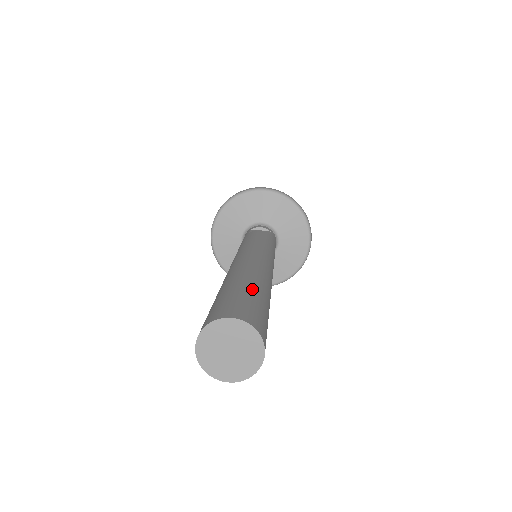
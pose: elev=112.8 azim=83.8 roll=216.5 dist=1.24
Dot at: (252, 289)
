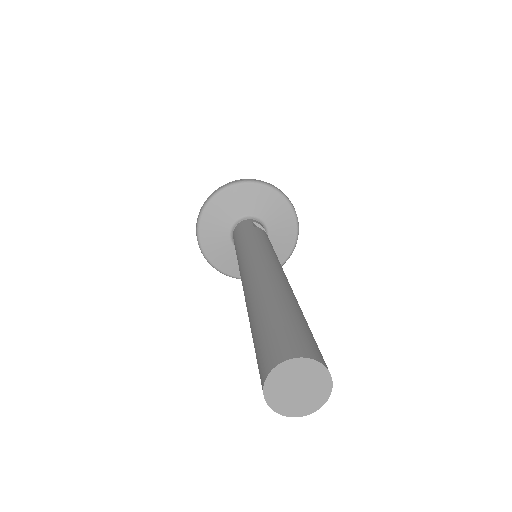
Dot at: occluded
